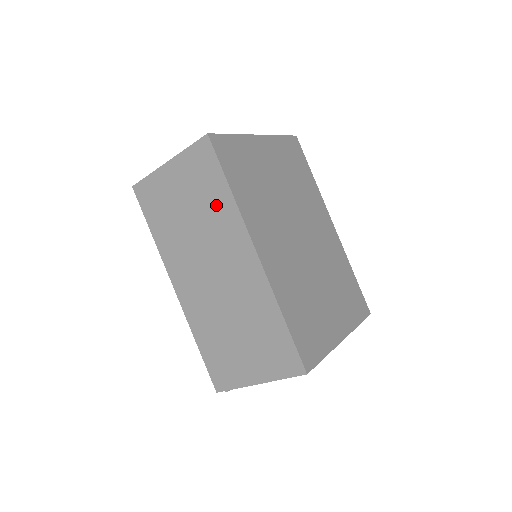
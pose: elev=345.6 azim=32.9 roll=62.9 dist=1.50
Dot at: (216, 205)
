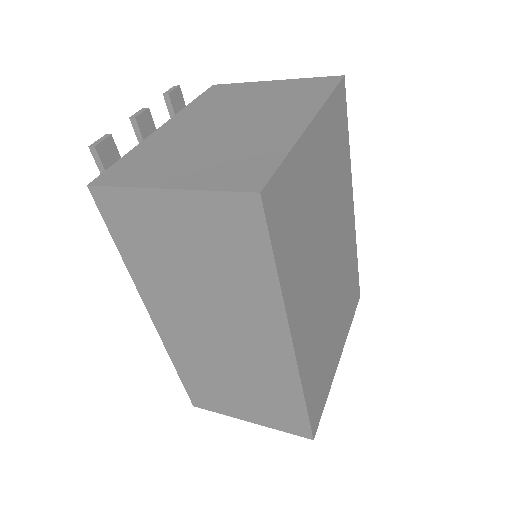
Dot at: (246, 279)
